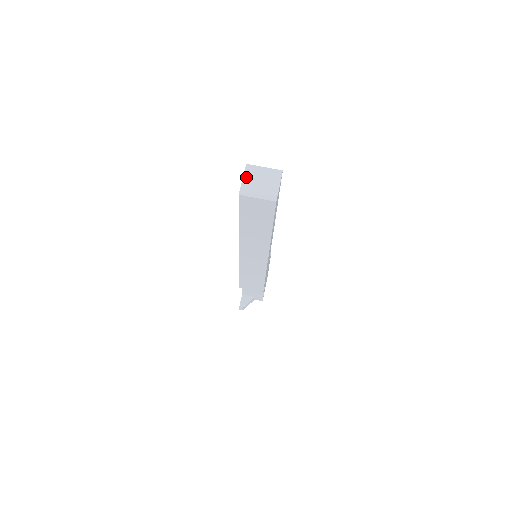
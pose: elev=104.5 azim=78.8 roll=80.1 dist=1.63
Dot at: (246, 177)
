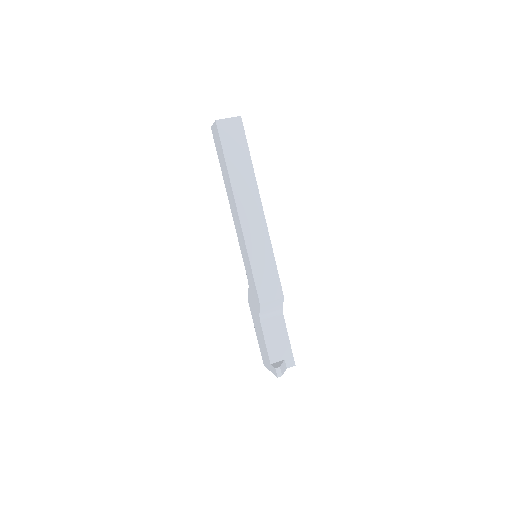
Dot at: occluded
